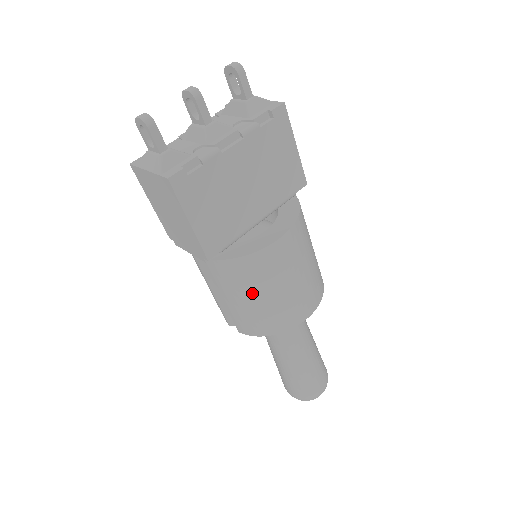
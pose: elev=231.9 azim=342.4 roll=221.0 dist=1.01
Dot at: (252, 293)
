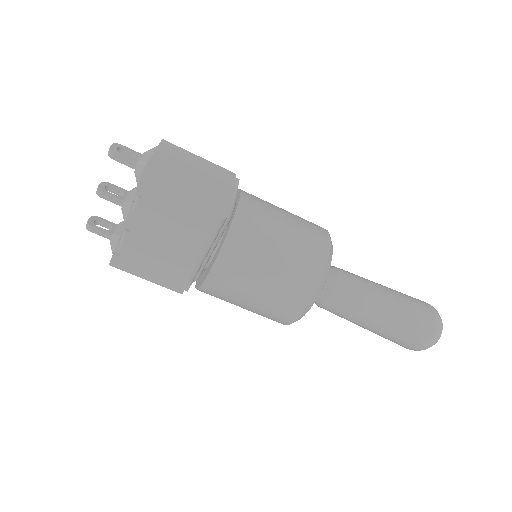
Dot at: occluded
